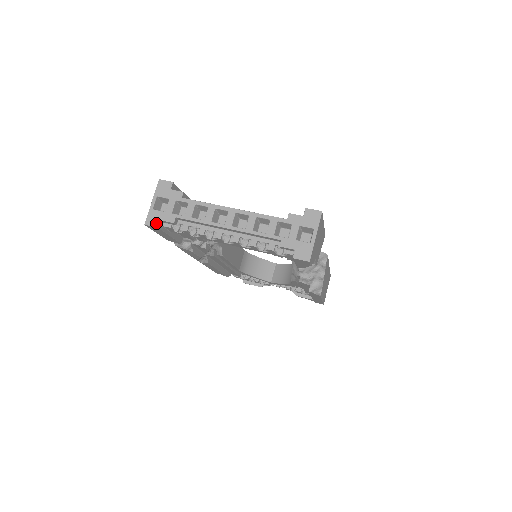
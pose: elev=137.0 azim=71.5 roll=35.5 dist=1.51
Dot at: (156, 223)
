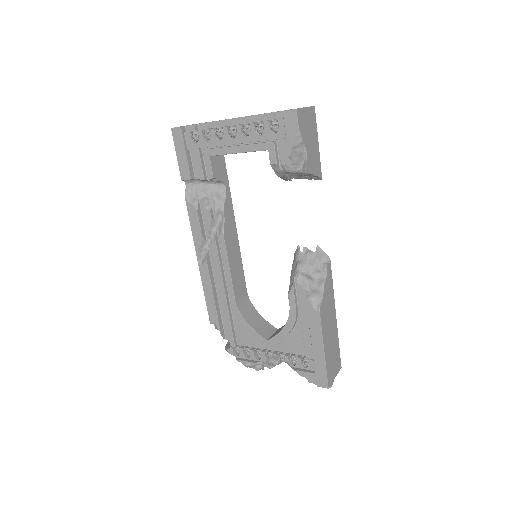
Dot at: (180, 126)
